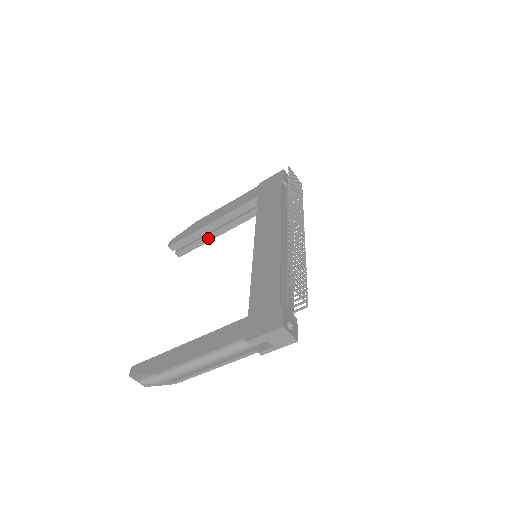
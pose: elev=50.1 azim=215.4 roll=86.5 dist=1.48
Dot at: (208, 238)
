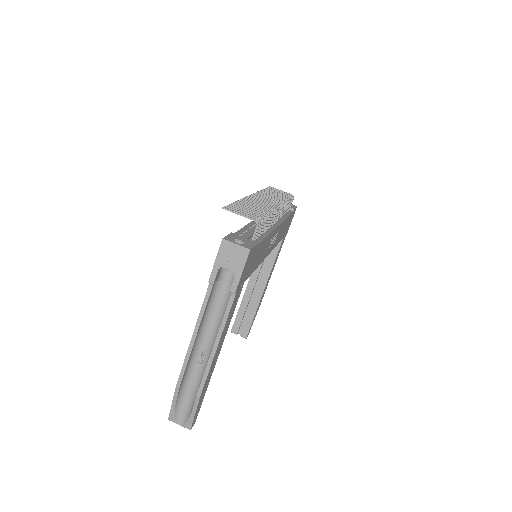
Dot at: (256, 301)
